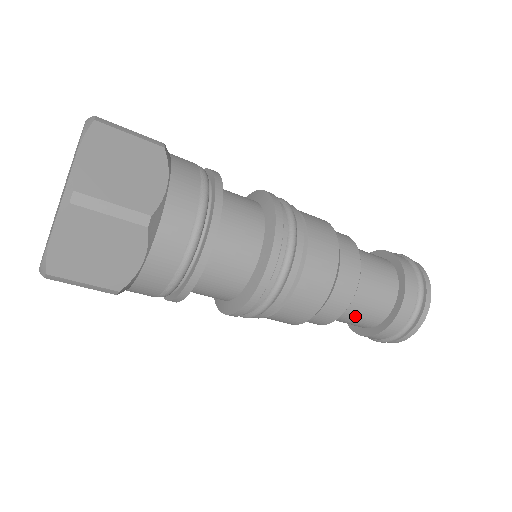
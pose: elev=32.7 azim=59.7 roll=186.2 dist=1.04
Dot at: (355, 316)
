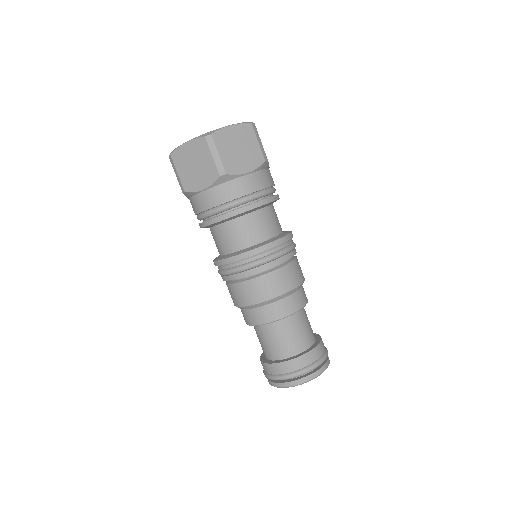
Dot at: (291, 331)
